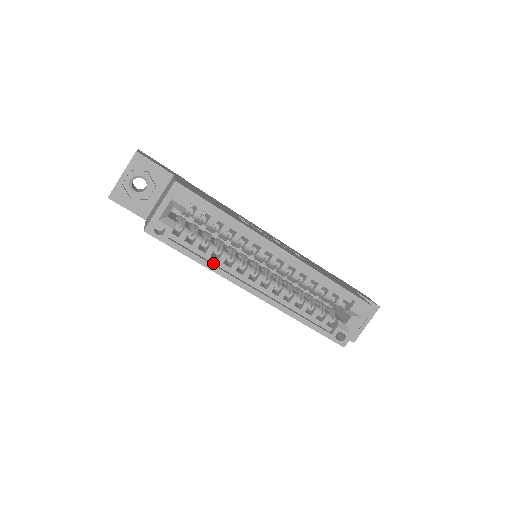
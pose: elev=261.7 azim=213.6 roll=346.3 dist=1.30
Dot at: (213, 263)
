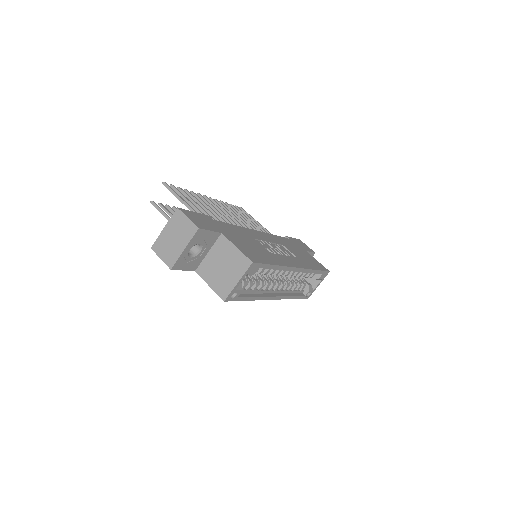
Dot at: (255, 293)
